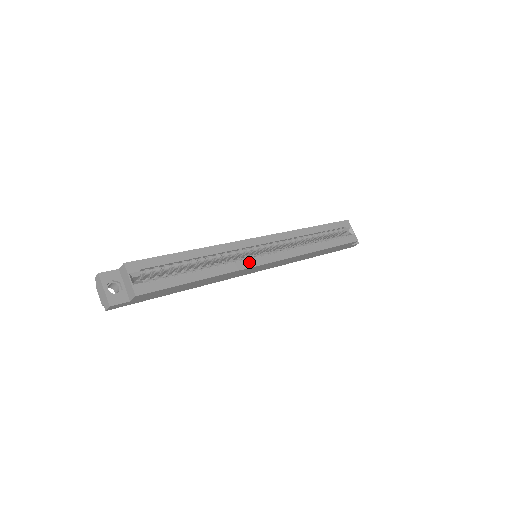
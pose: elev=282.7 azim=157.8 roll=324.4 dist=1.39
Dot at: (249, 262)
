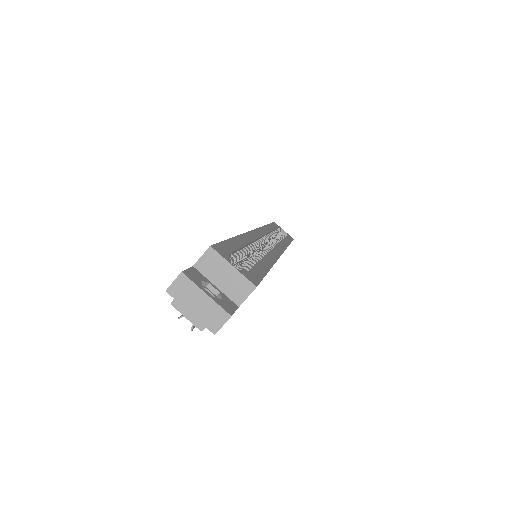
Dot at: (274, 252)
